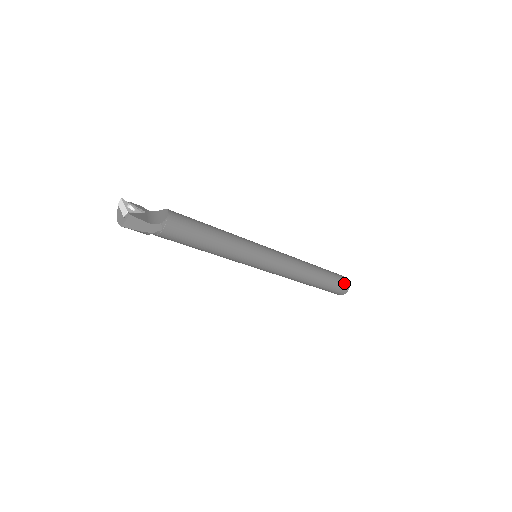
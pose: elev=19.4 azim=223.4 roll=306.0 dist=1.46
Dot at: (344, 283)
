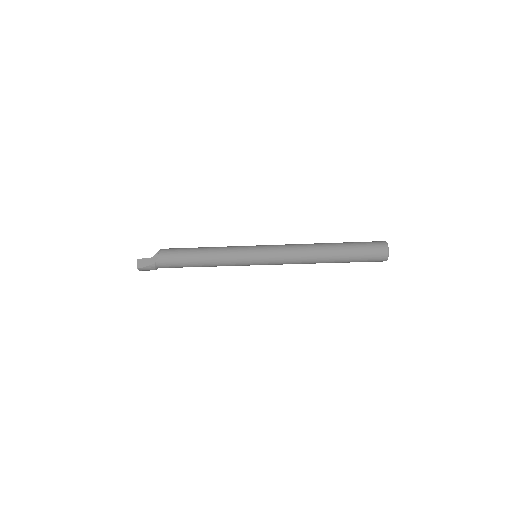
Dot at: (376, 244)
